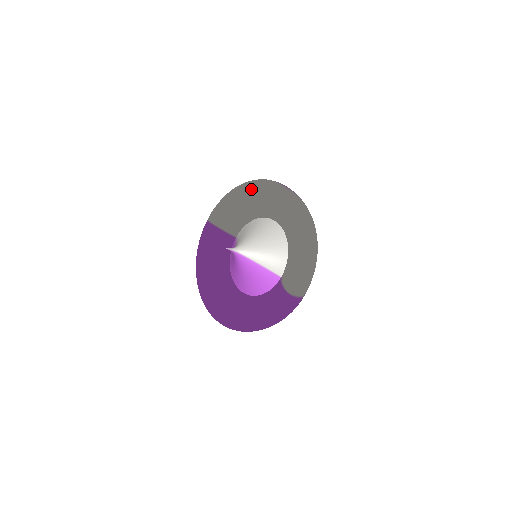
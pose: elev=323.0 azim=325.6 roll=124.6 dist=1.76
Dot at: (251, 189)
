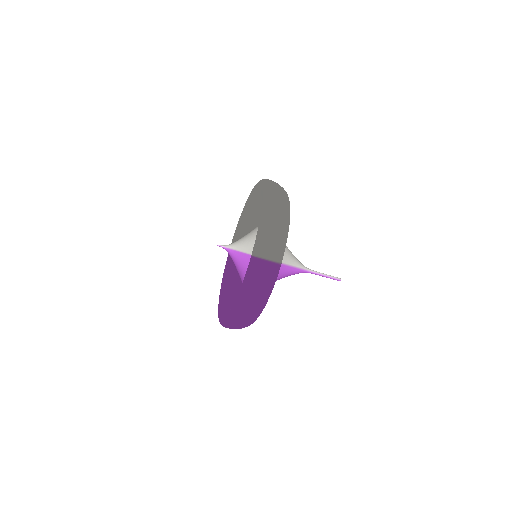
Dot at: (249, 200)
